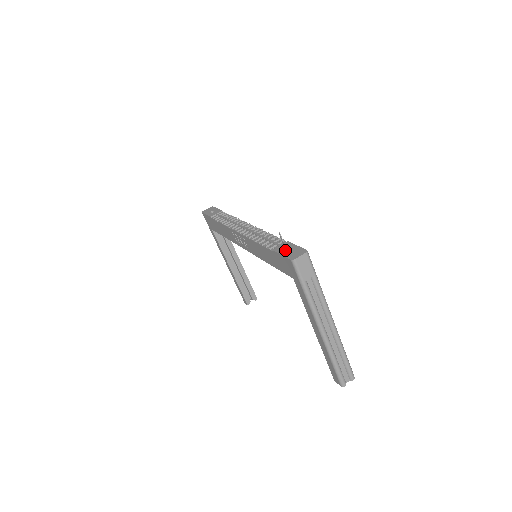
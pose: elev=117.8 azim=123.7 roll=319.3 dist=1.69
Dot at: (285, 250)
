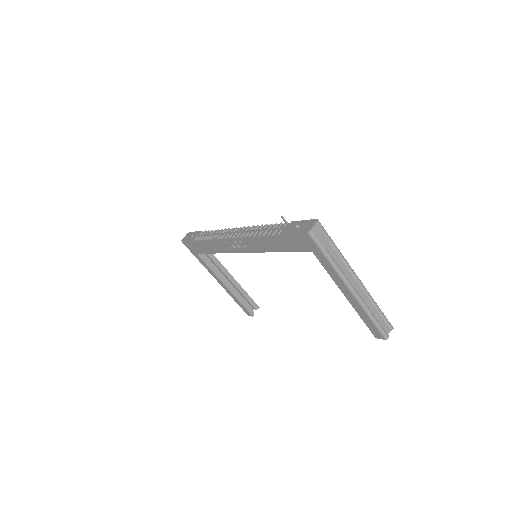
Dot at: (295, 228)
